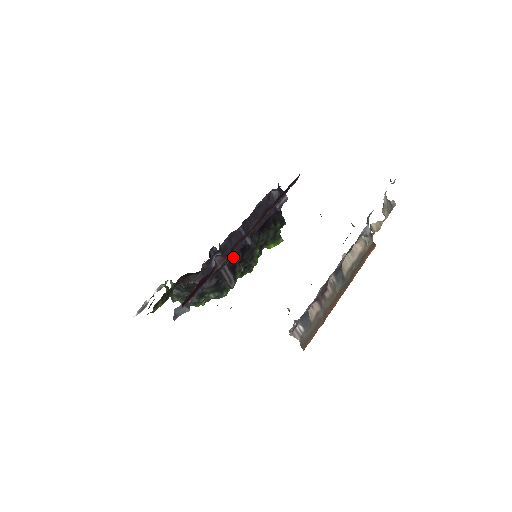
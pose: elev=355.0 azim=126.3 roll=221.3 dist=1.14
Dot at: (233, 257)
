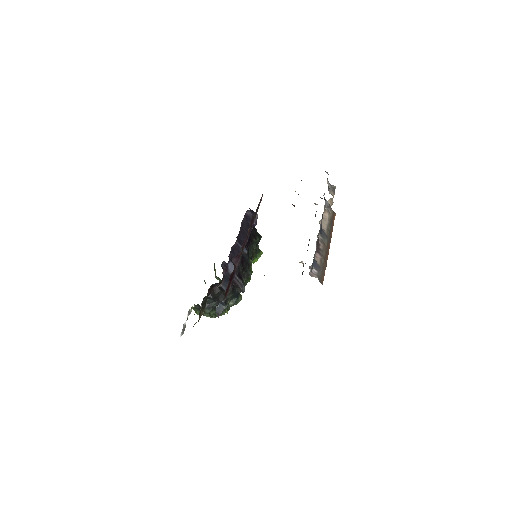
Dot at: occluded
